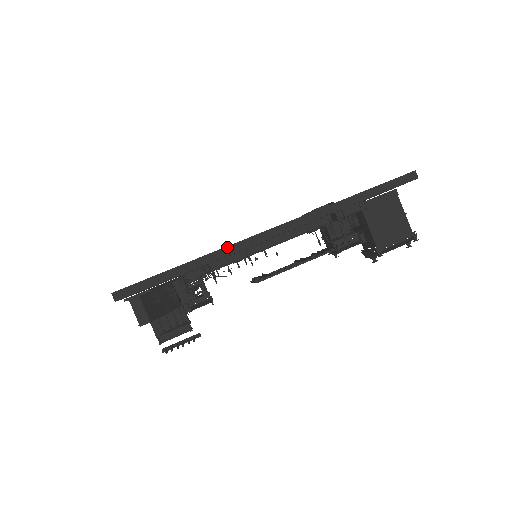
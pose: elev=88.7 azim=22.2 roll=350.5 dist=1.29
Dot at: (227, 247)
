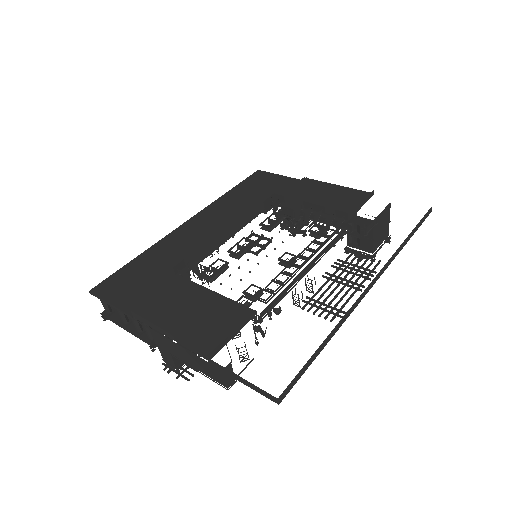
Dot at: (348, 312)
